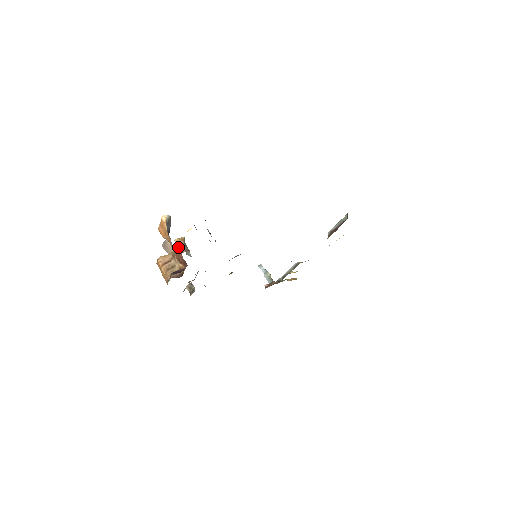
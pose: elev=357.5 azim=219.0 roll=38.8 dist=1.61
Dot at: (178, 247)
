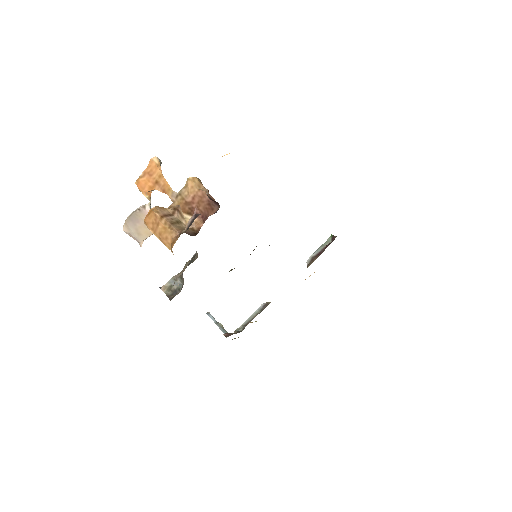
Dot at: (196, 186)
